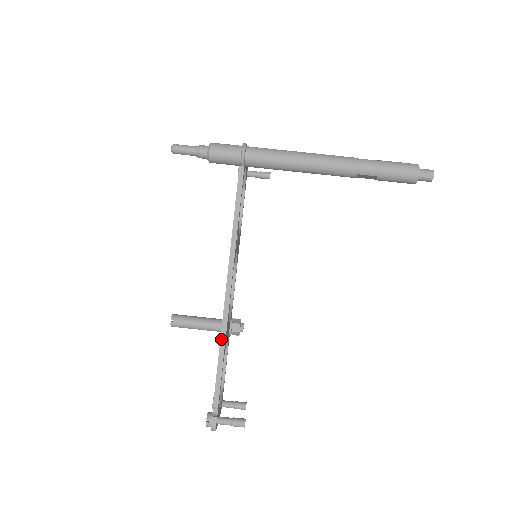
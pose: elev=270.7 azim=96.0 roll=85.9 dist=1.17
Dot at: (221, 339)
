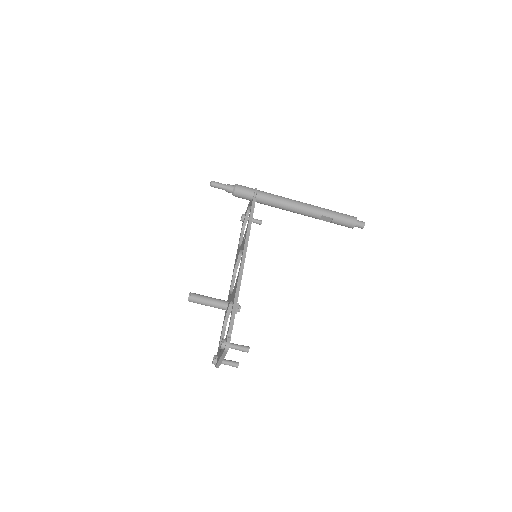
Dot at: (237, 289)
